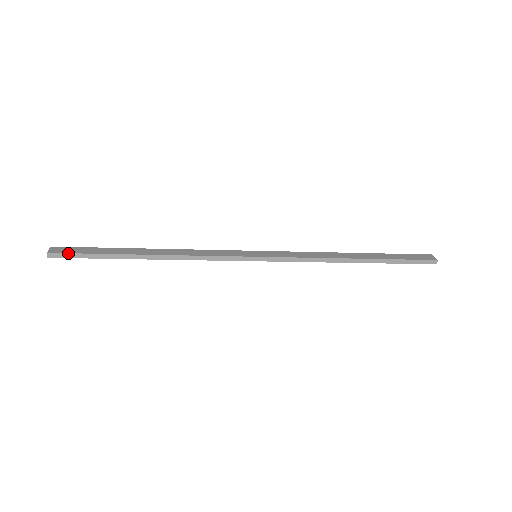
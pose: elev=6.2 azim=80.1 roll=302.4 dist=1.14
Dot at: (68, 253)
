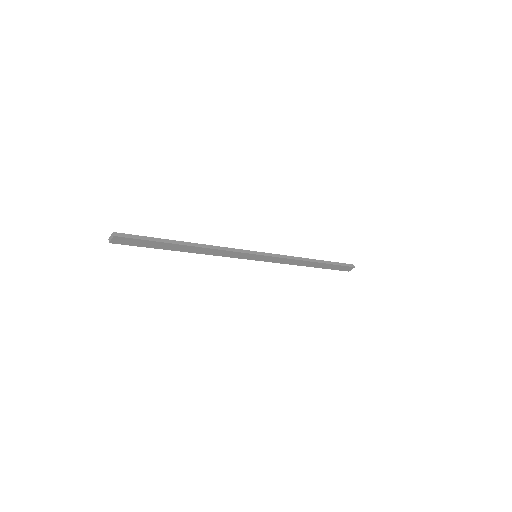
Dot at: (130, 234)
